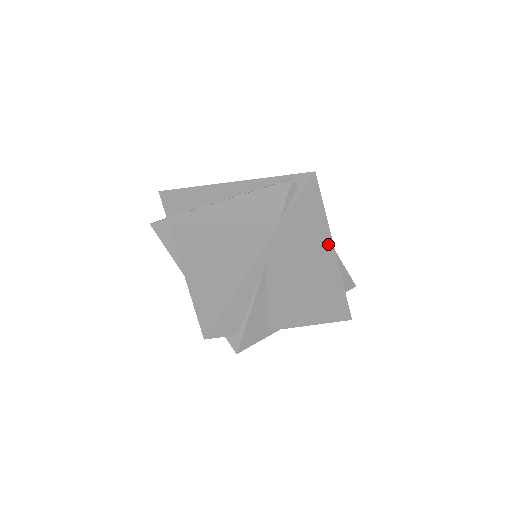
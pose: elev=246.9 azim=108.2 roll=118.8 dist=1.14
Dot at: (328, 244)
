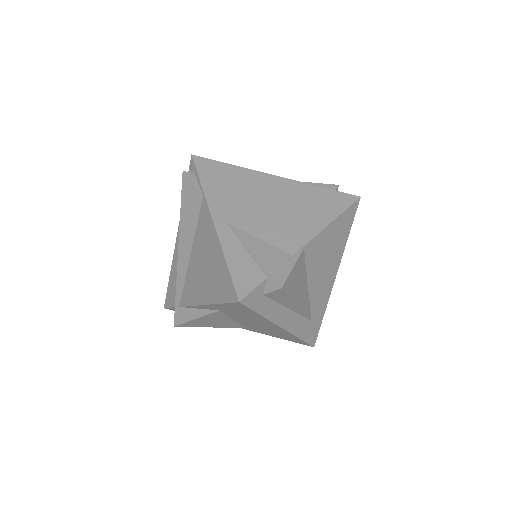
Dot at: (261, 176)
